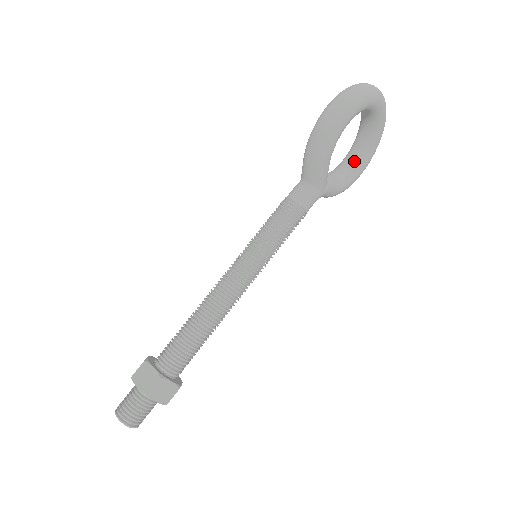
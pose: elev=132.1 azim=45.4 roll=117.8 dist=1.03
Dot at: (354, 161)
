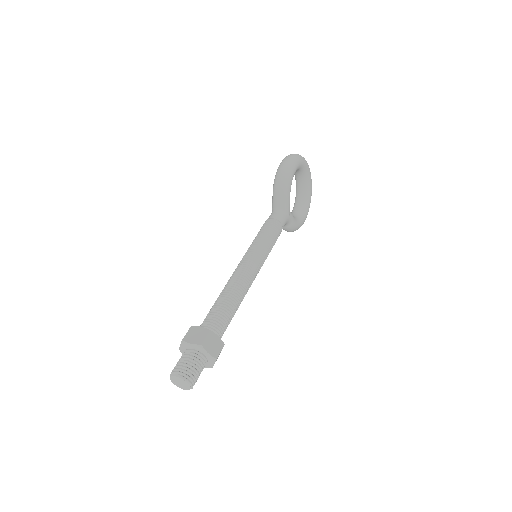
Dot at: (299, 211)
